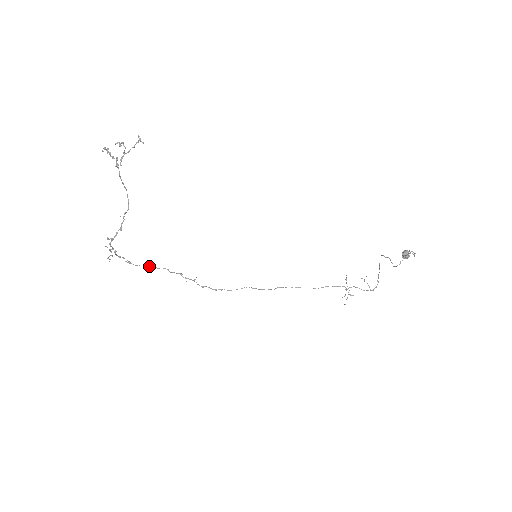
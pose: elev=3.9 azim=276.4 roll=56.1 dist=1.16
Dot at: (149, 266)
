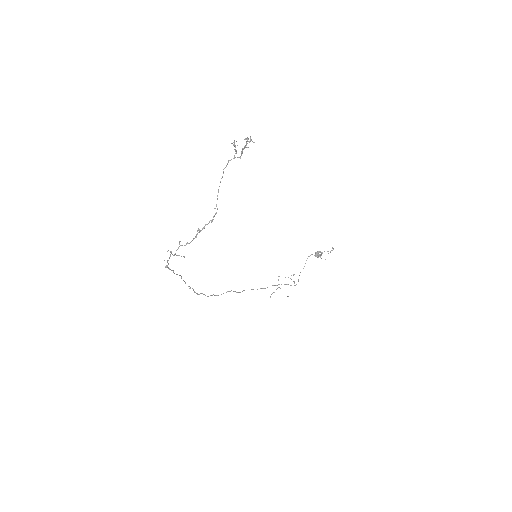
Dot at: occluded
